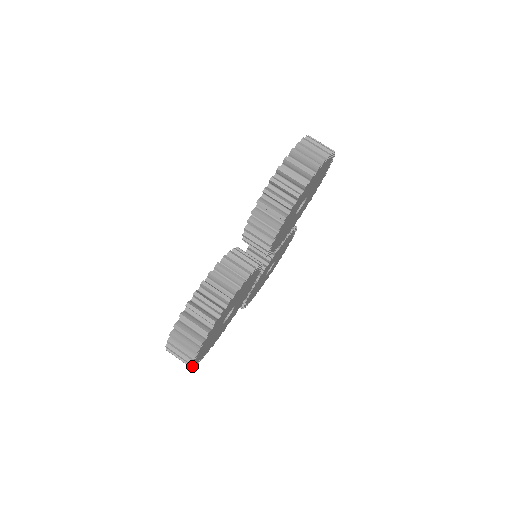
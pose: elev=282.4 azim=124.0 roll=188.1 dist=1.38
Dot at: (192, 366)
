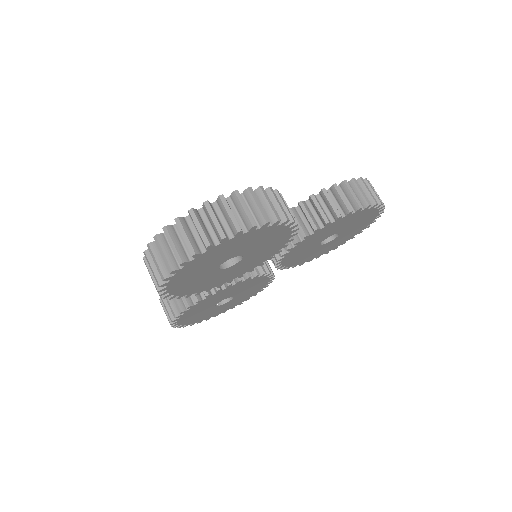
Dot at: (181, 265)
